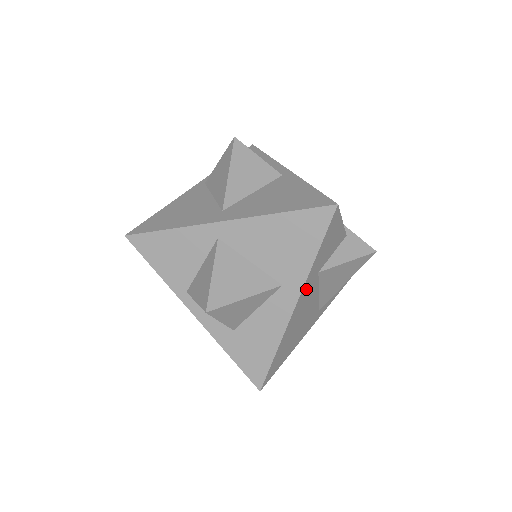
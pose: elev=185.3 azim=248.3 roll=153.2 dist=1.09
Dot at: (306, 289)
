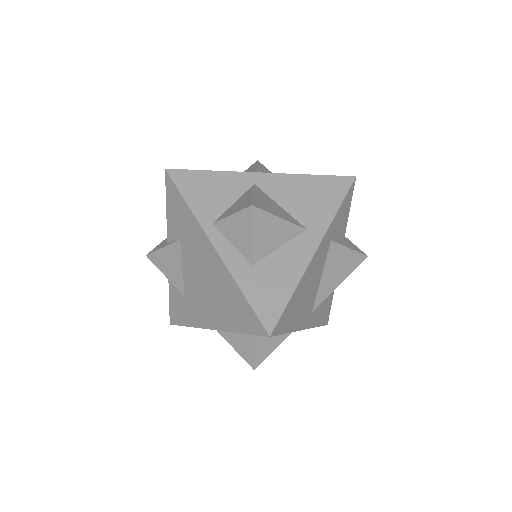
Dot at: (324, 243)
